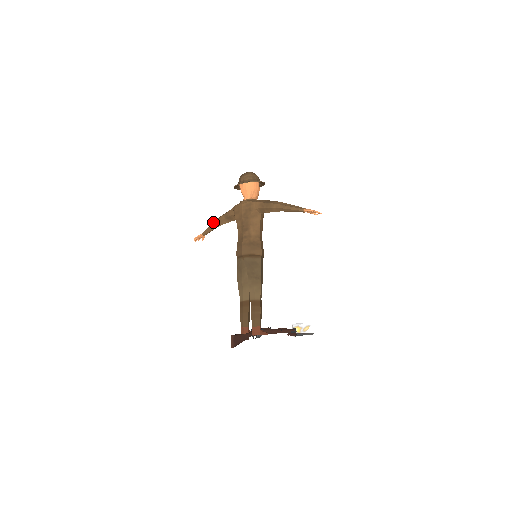
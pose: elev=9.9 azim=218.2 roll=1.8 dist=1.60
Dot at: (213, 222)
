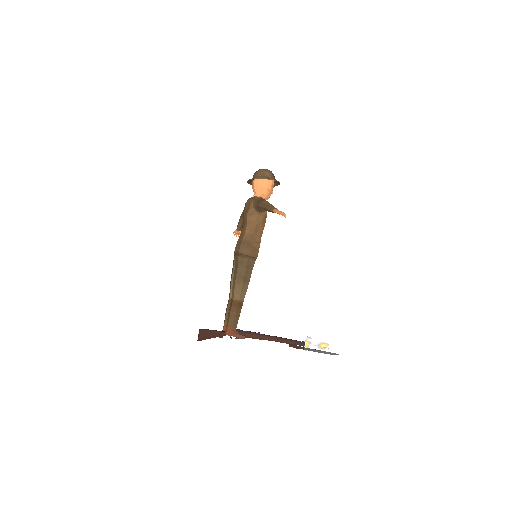
Dot at: occluded
